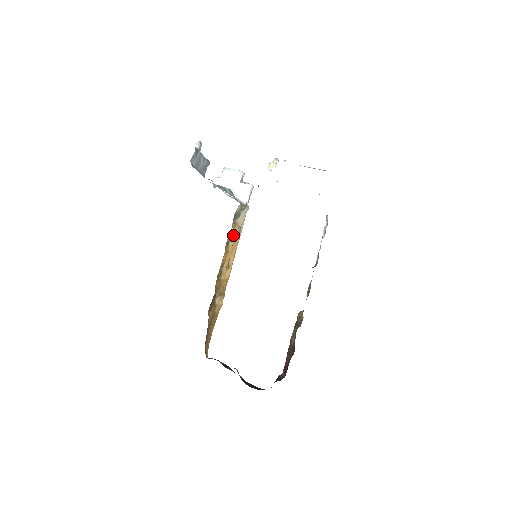
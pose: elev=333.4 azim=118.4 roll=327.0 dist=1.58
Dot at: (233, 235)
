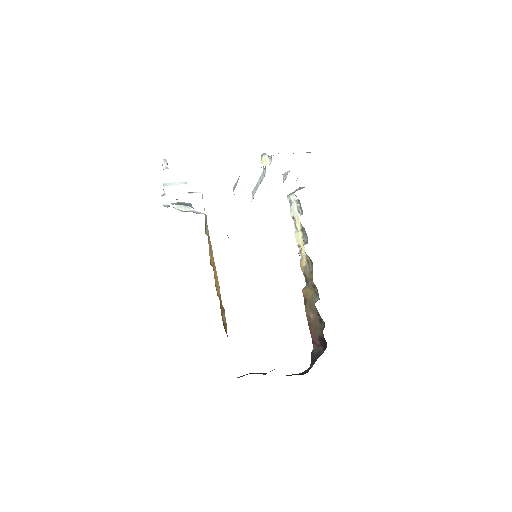
Dot at: (209, 248)
